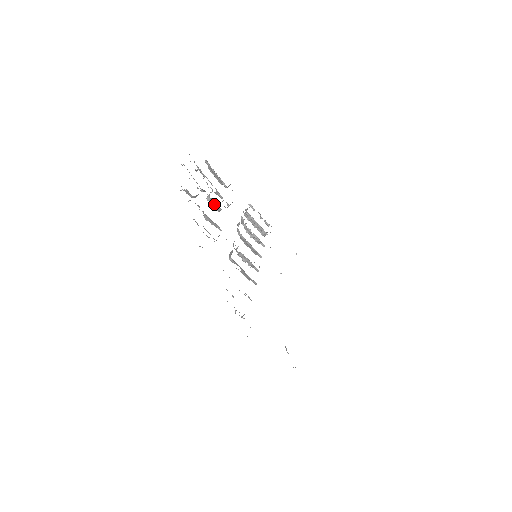
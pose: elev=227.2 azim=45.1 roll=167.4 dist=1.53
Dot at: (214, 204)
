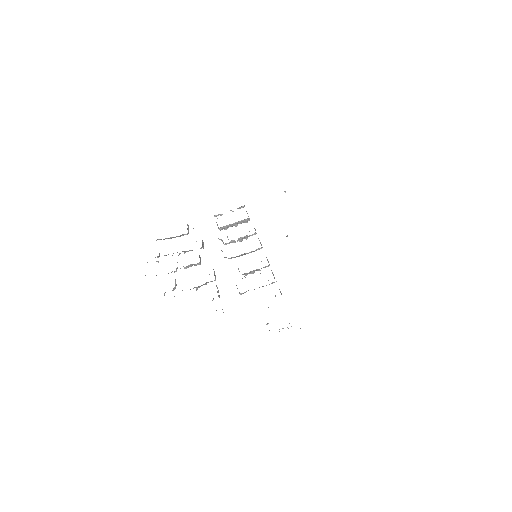
Dot at: (192, 265)
